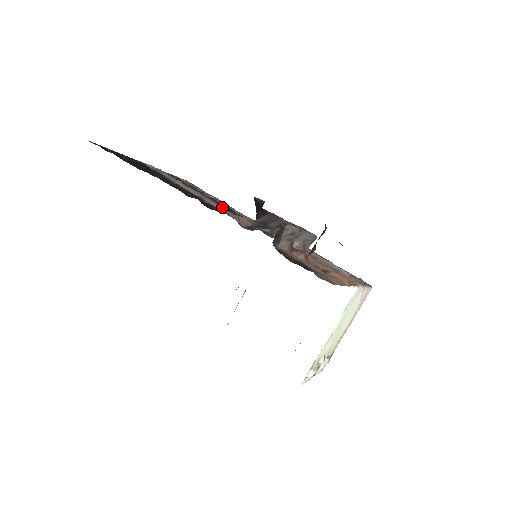
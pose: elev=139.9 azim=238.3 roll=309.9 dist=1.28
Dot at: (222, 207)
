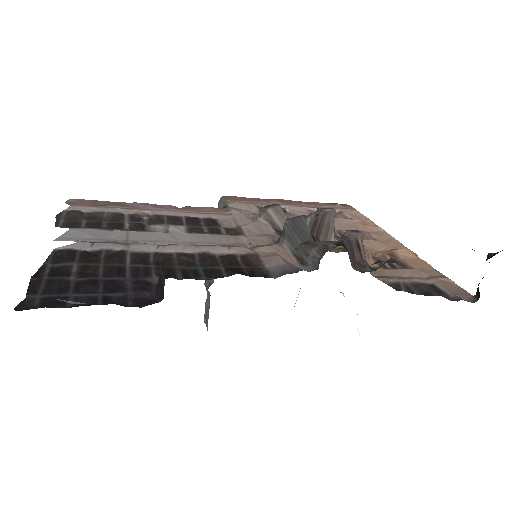
Dot at: (210, 236)
